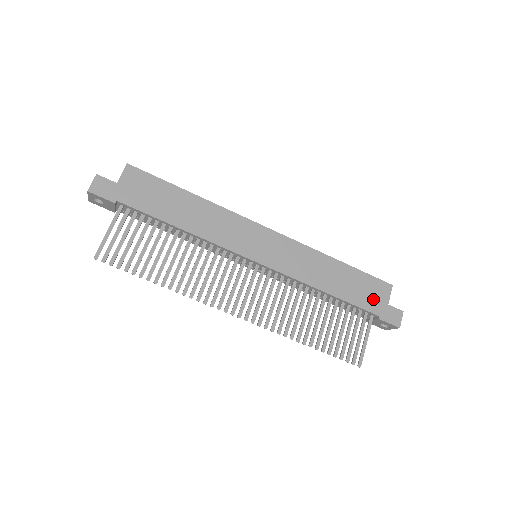
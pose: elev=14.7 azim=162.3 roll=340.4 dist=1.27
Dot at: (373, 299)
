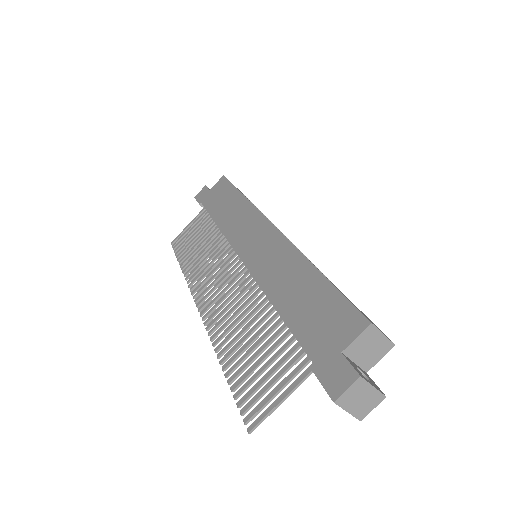
Dot at: (324, 335)
